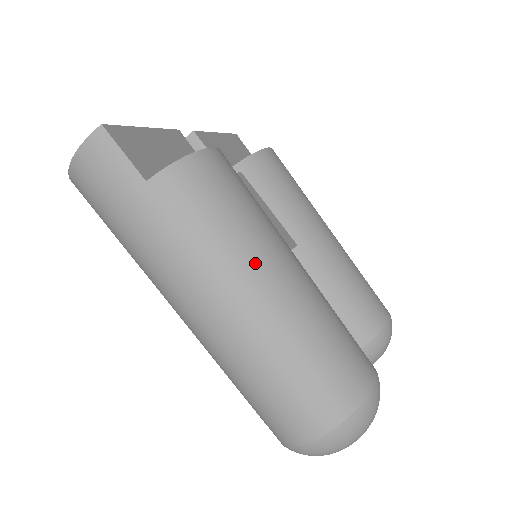
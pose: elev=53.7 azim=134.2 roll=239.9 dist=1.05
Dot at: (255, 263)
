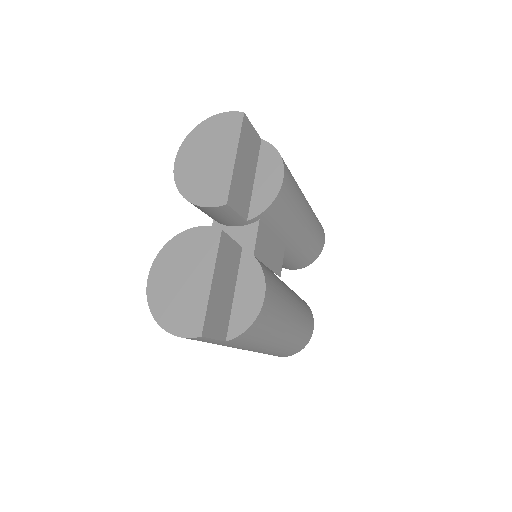
Dot at: (277, 338)
